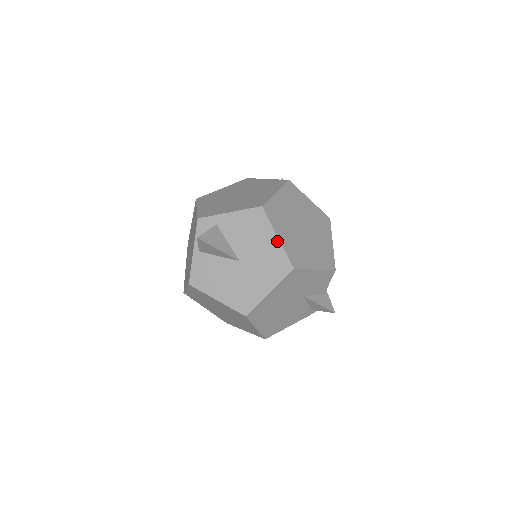
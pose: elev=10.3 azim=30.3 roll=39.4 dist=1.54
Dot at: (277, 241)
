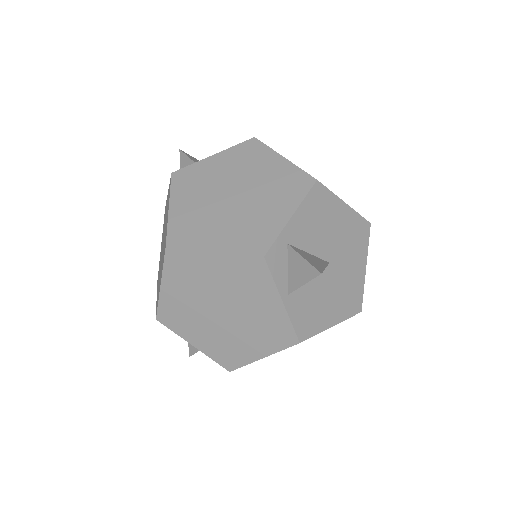
Dot at: (347, 208)
